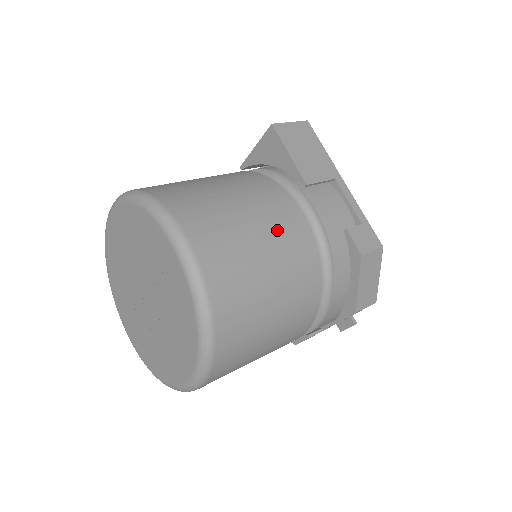
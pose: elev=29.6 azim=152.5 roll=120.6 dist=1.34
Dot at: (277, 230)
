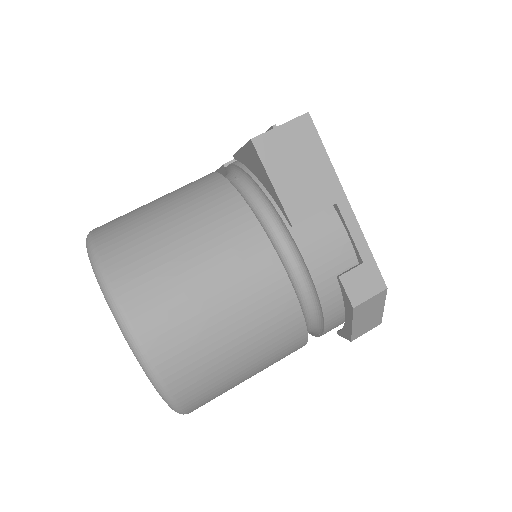
Dot at: (246, 298)
